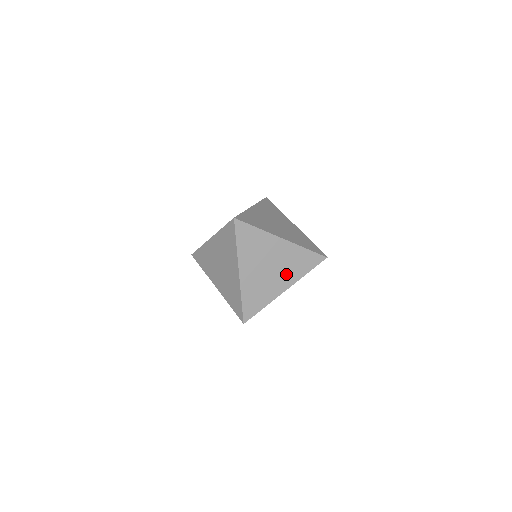
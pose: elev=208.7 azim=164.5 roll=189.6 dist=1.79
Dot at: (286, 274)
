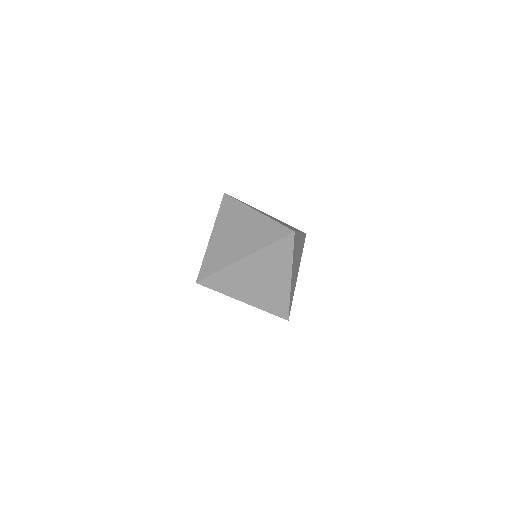
Dot at: (299, 261)
